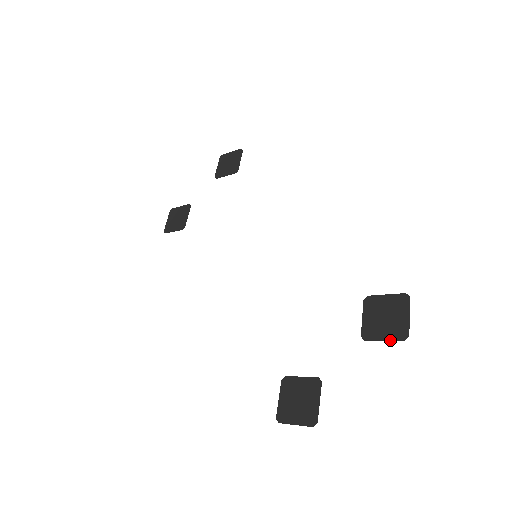
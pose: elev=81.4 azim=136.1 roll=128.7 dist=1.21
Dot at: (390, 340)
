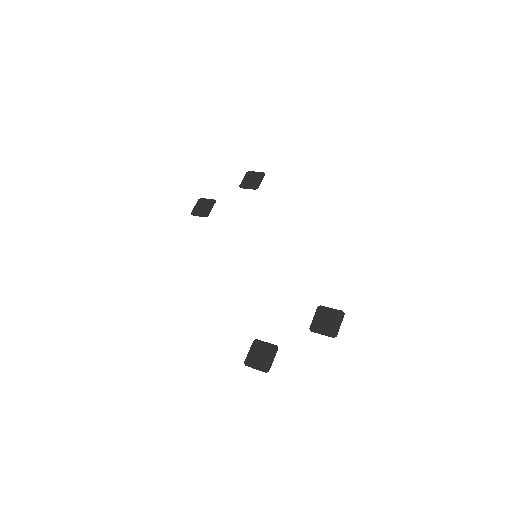
Dot at: (325, 335)
